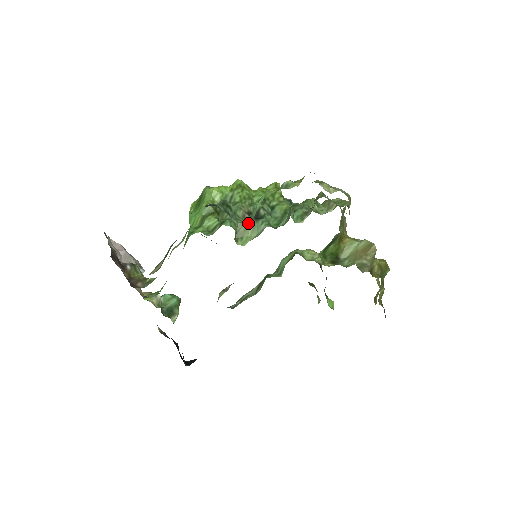
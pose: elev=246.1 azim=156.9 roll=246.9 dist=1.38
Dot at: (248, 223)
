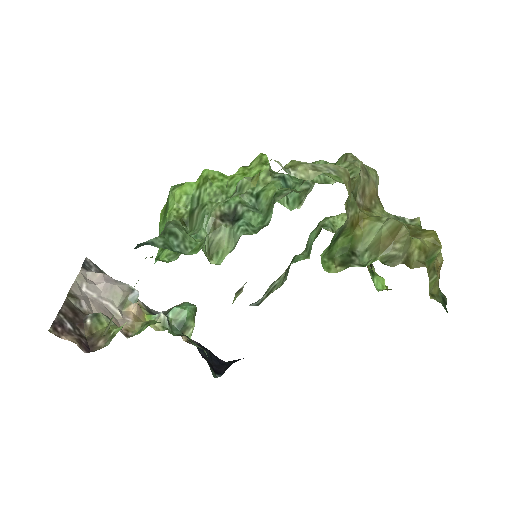
Dot at: (221, 232)
